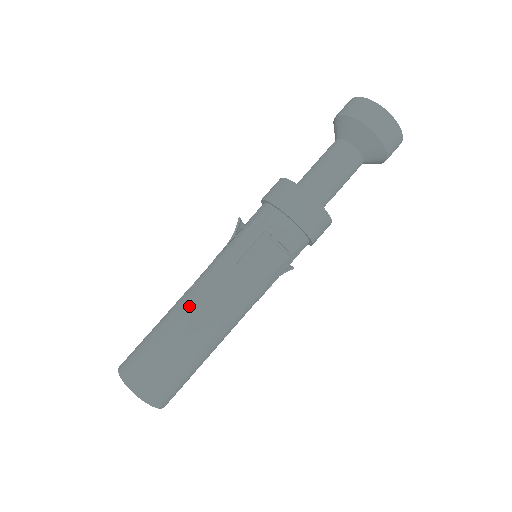
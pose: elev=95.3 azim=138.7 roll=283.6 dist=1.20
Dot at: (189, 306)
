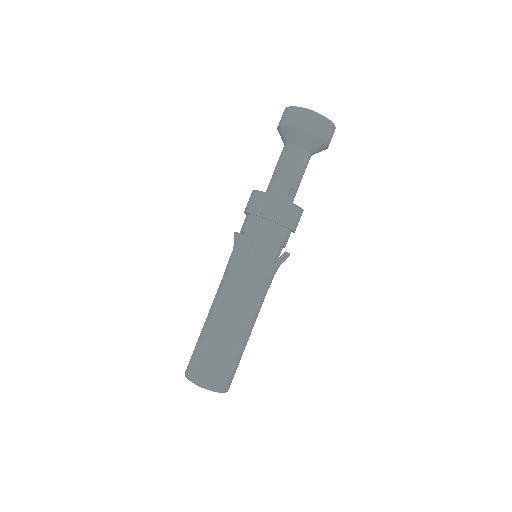
Dot at: (211, 305)
